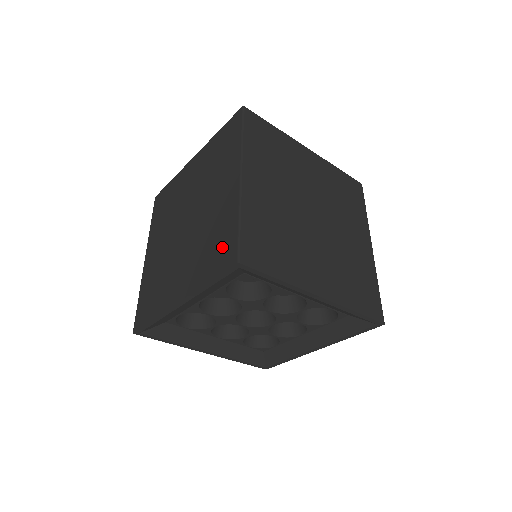
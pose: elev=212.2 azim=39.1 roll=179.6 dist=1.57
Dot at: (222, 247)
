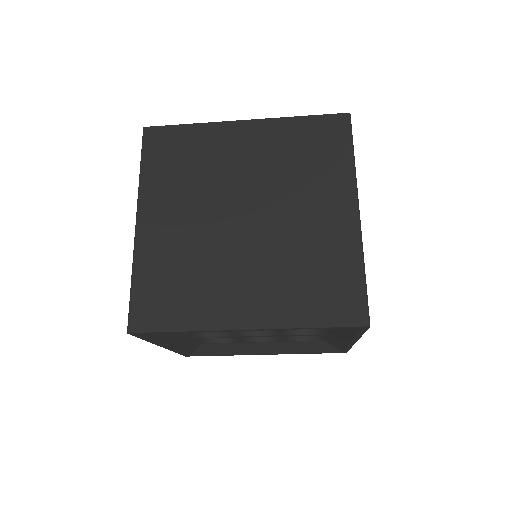
Dot at: (337, 293)
